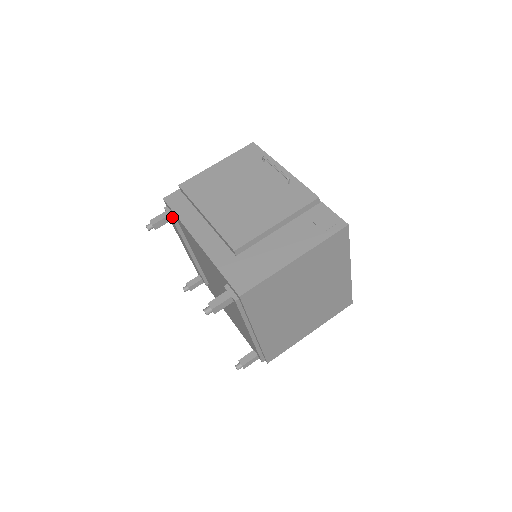
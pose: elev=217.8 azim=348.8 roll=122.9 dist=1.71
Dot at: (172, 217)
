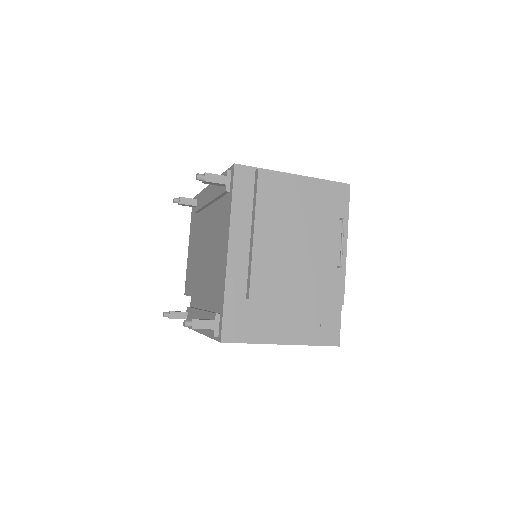
Dot at: (227, 190)
